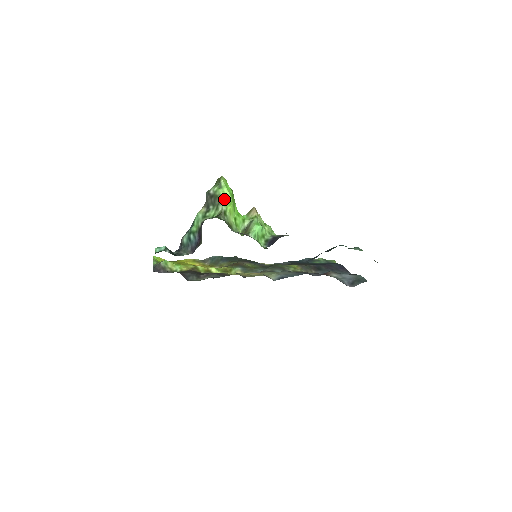
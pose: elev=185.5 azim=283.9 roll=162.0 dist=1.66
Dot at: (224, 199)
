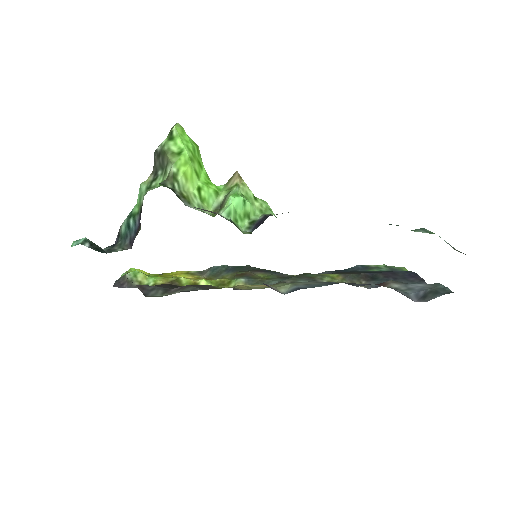
Dot at: (175, 155)
